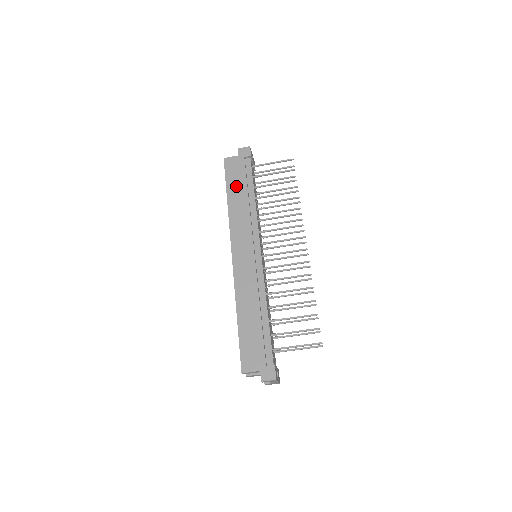
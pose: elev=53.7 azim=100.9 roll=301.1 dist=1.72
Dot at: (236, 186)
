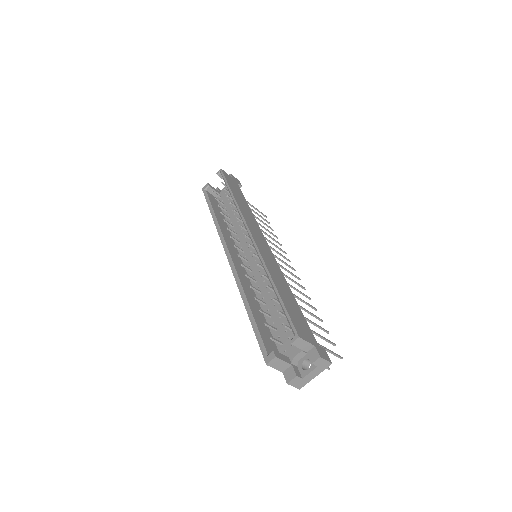
Dot at: (237, 193)
